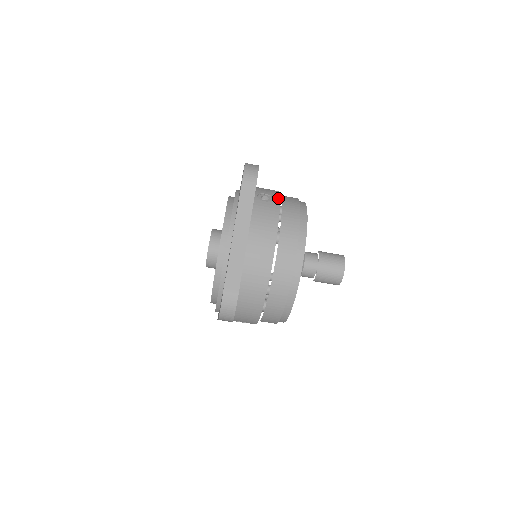
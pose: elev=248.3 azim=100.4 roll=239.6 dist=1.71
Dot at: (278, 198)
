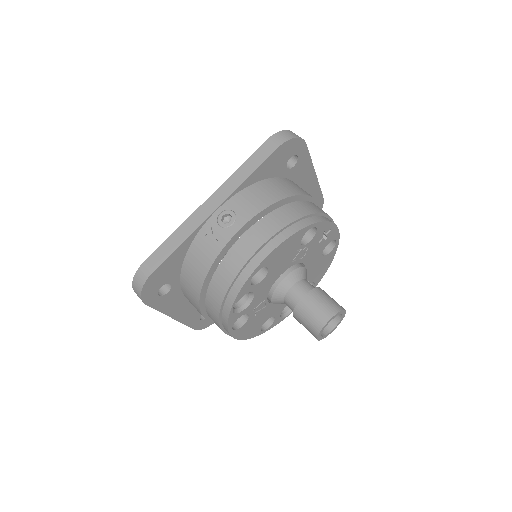
Dot at: occluded
